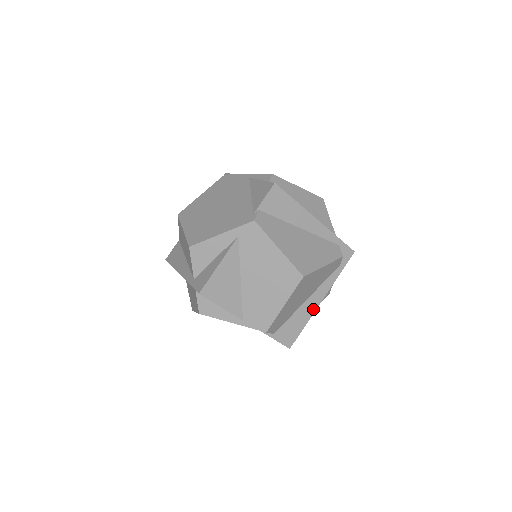
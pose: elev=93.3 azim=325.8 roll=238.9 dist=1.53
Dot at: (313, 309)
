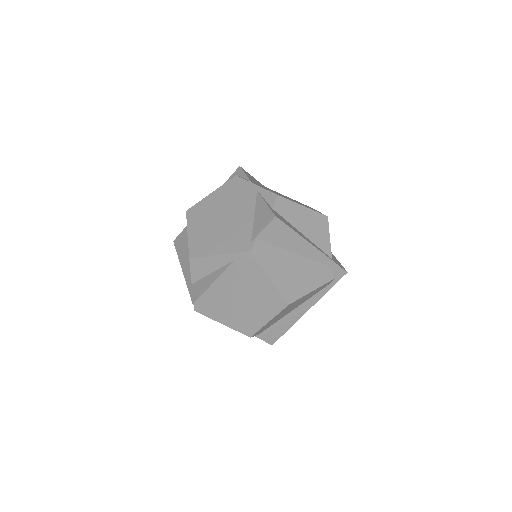
Dot at: (299, 316)
